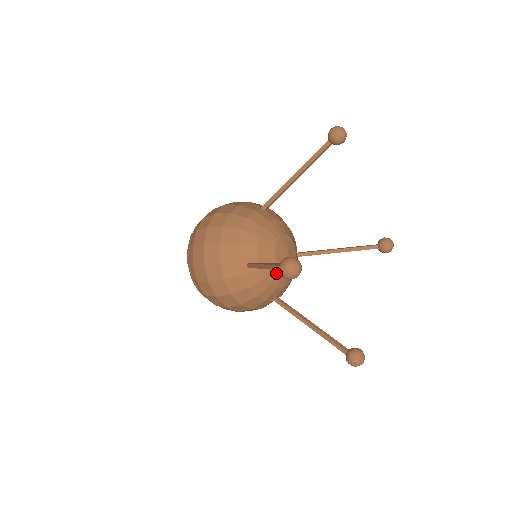
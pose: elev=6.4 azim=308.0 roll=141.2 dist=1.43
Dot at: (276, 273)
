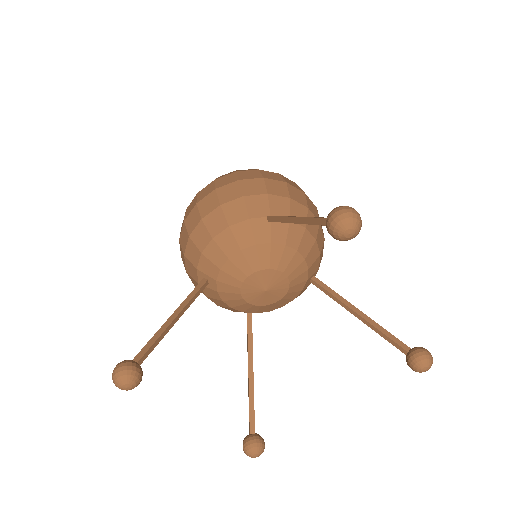
Dot at: (240, 303)
